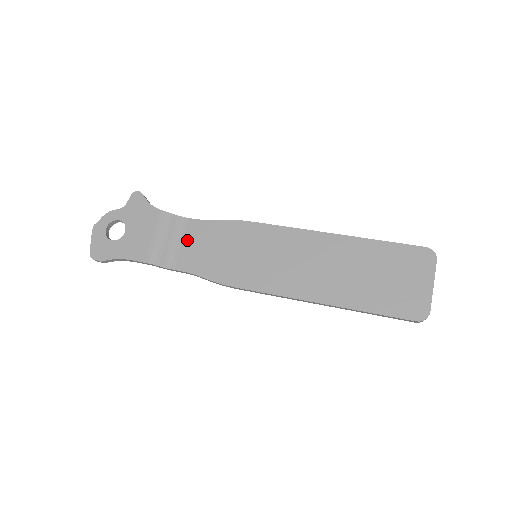
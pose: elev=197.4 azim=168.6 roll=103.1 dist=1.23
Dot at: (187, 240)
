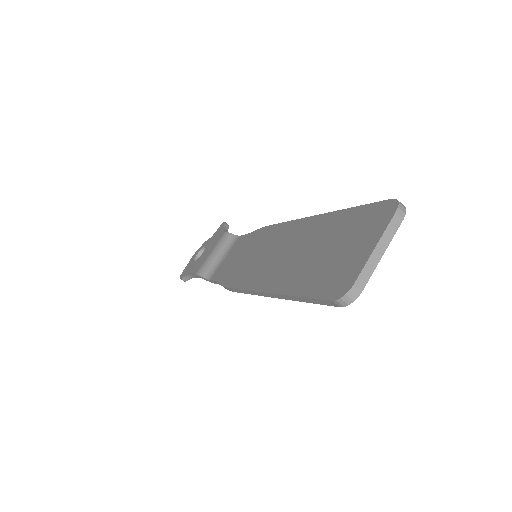
Dot at: (229, 254)
